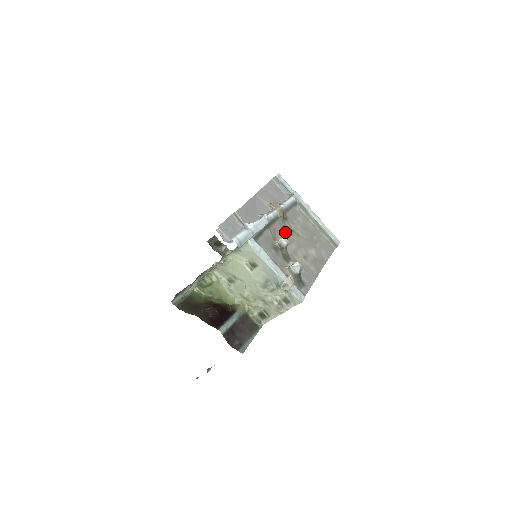
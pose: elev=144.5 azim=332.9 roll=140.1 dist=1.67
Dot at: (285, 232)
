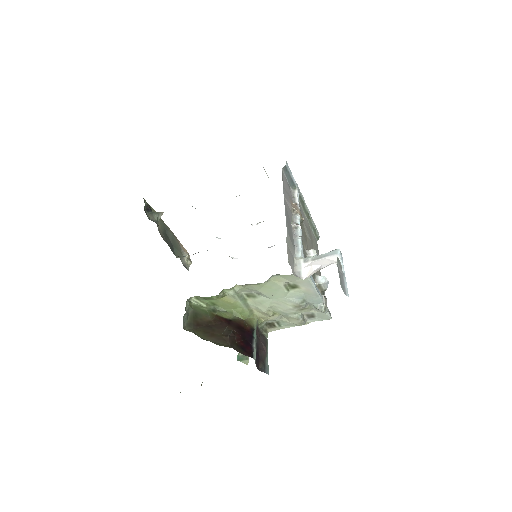
Dot at: (305, 239)
